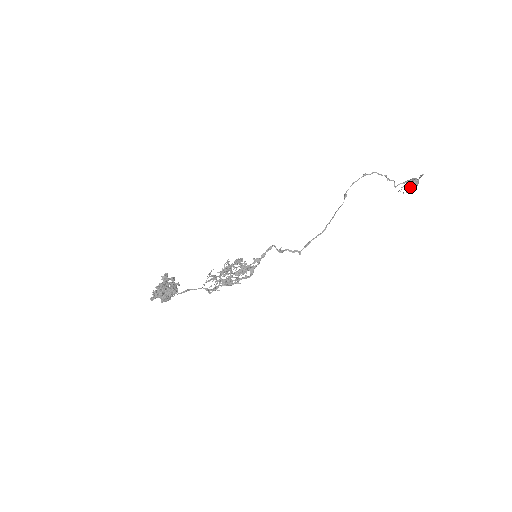
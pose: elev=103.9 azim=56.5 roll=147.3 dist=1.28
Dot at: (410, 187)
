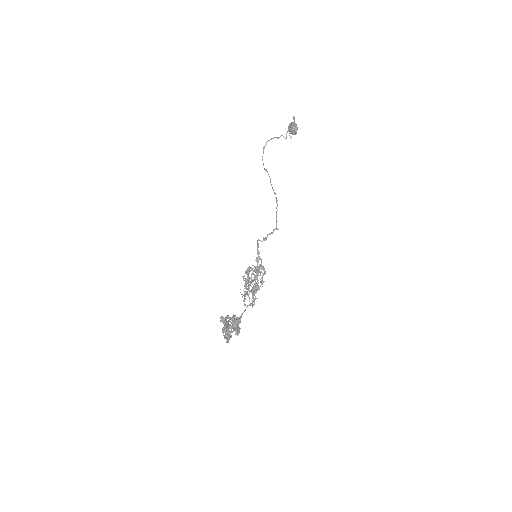
Dot at: (294, 130)
